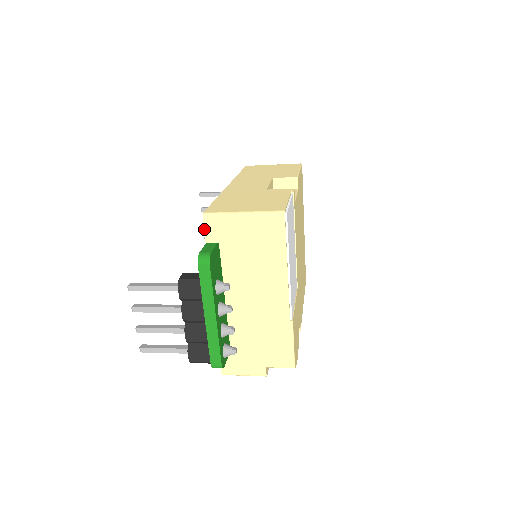
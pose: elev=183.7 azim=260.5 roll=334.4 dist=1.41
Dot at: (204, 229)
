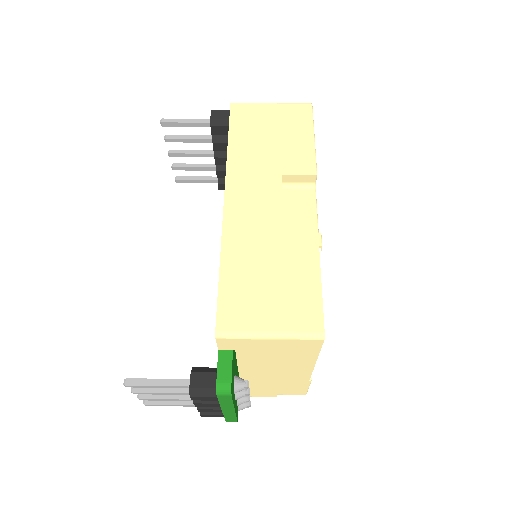
Dot at: (217, 344)
